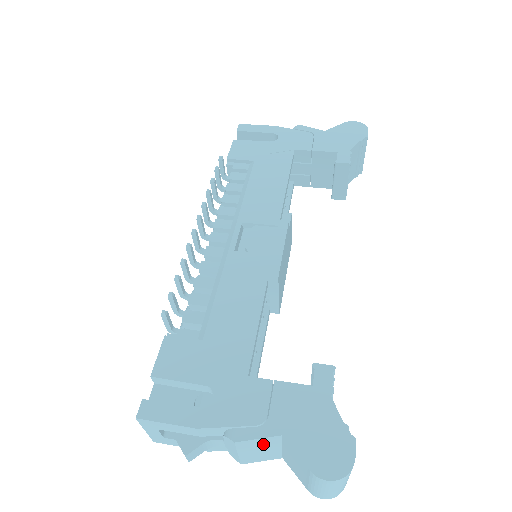
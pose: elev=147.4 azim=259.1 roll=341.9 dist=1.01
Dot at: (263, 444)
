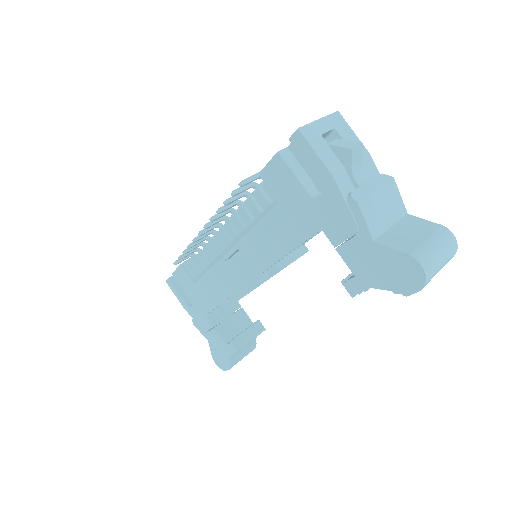
Dot at: occluded
